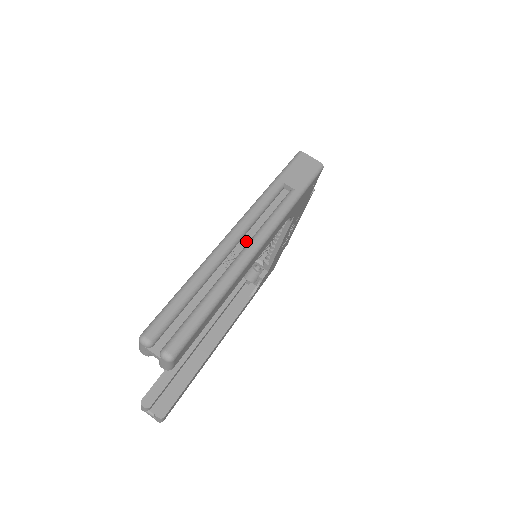
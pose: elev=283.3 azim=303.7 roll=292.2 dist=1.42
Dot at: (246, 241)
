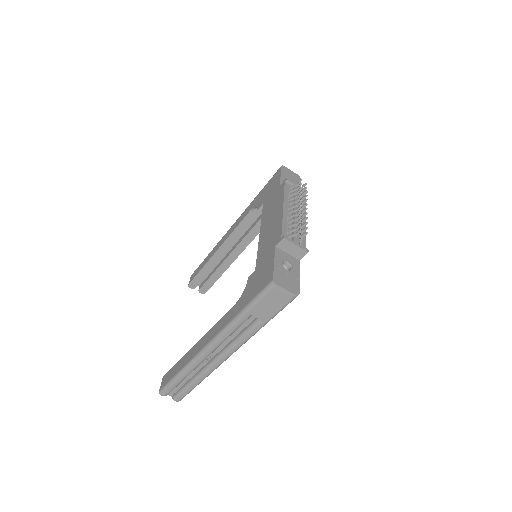
Dot at: (219, 349)
